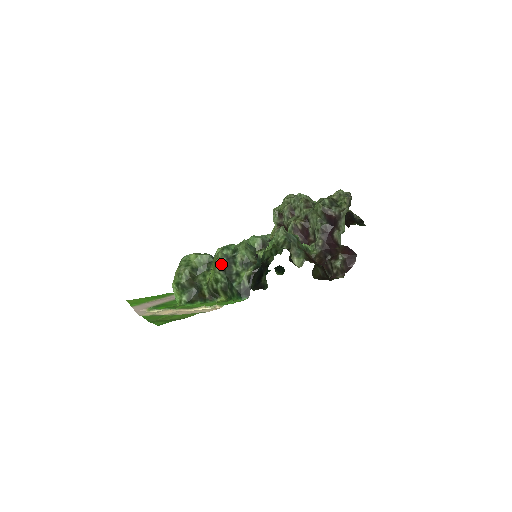
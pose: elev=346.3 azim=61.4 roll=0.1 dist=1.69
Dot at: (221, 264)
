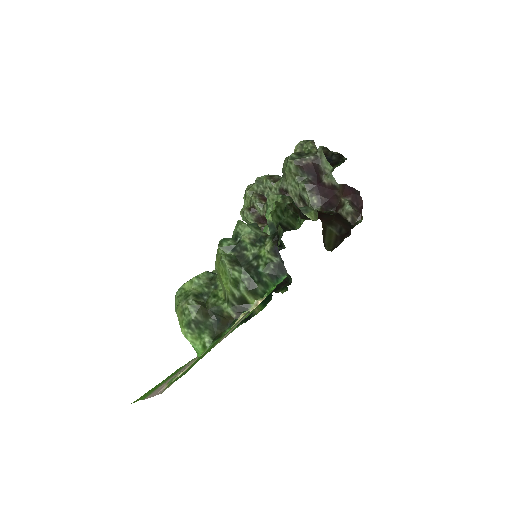
Dot at: (230, 258)
